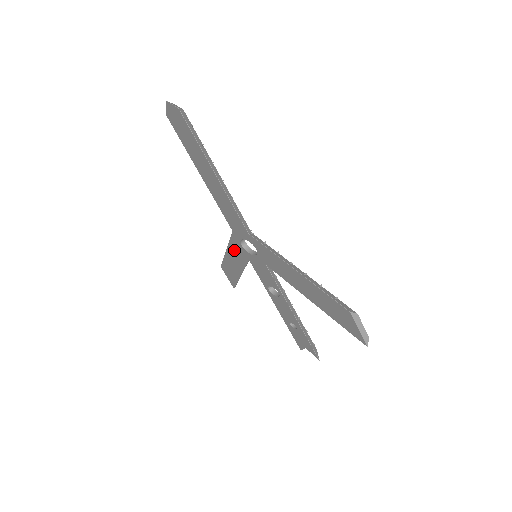
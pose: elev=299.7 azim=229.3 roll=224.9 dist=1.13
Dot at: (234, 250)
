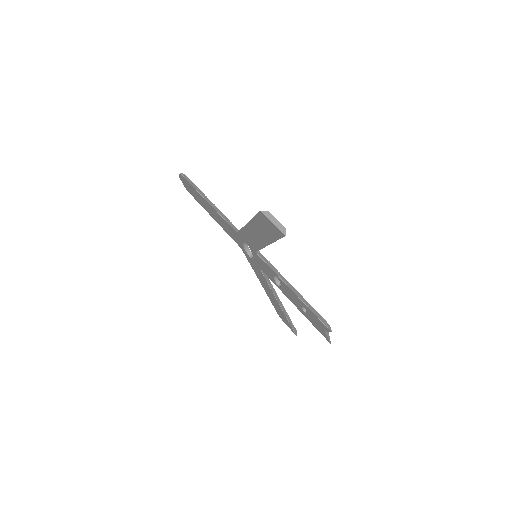
Dot at: (257, 272)
